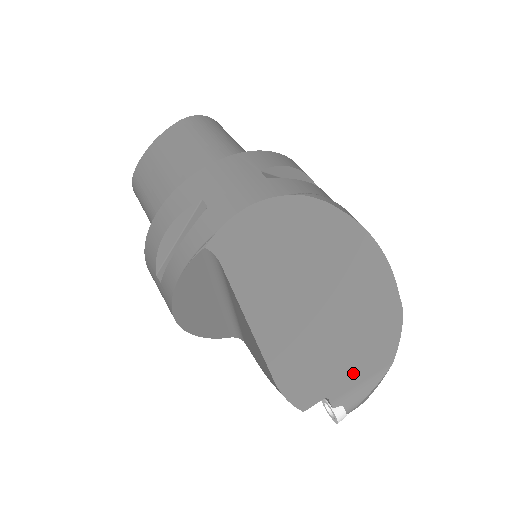
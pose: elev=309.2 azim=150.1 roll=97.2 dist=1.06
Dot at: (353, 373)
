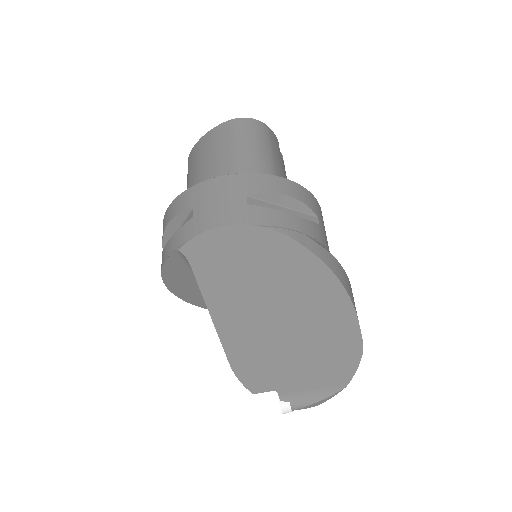
Dot at: (304, 381)
